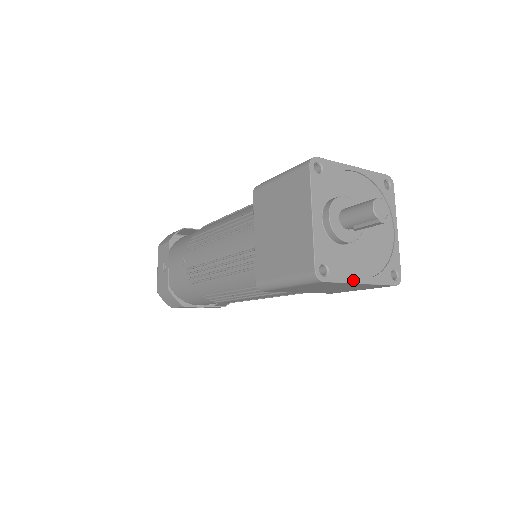
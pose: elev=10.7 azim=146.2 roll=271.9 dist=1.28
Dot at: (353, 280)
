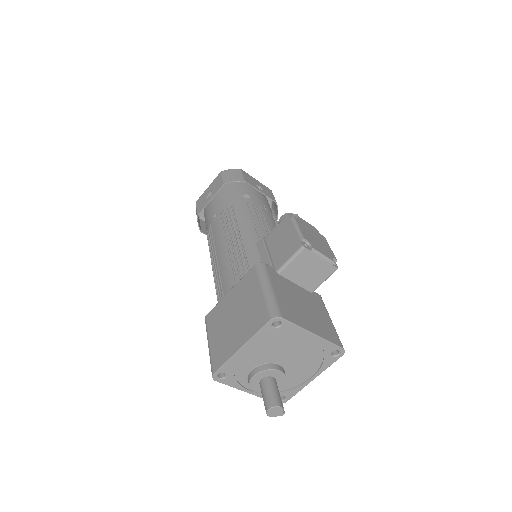
Dot at: (305, 384)
